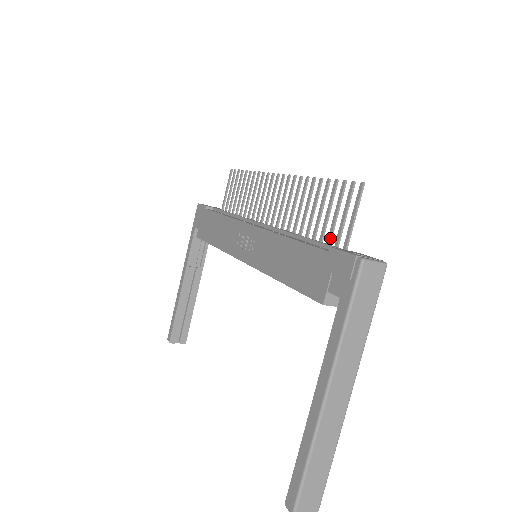
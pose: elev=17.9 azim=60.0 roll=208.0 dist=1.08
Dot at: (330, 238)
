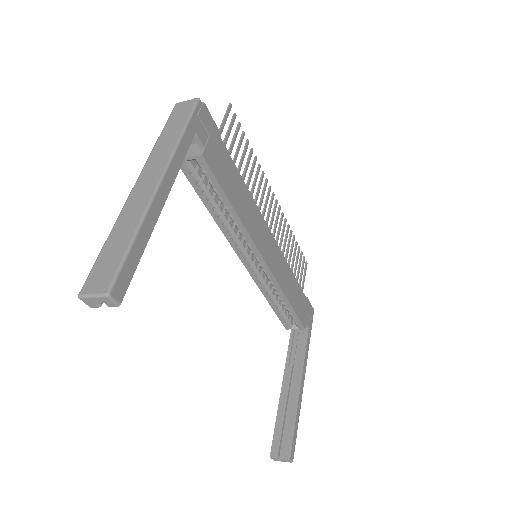
Dot at: occluded
